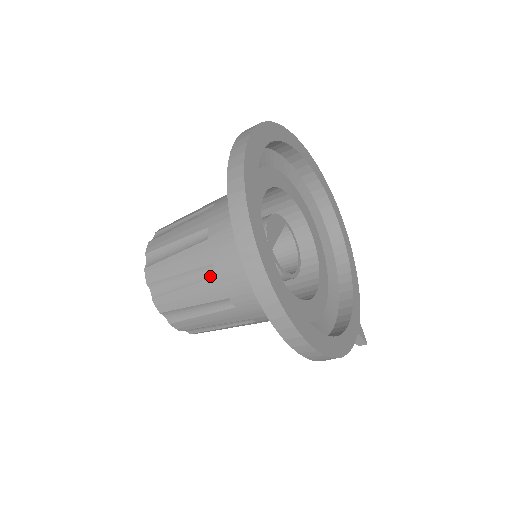
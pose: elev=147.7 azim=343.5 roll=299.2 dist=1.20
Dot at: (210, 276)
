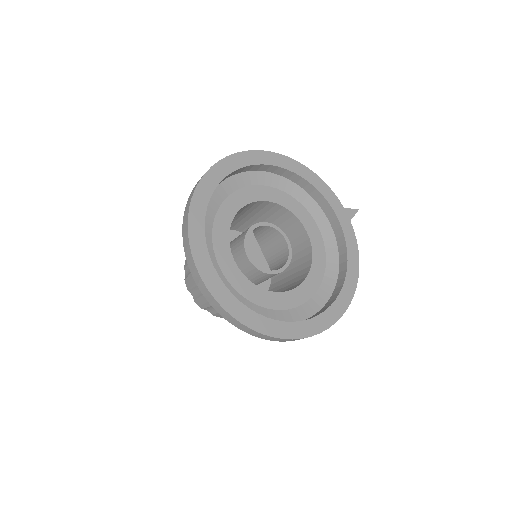
Dot at: occluded
